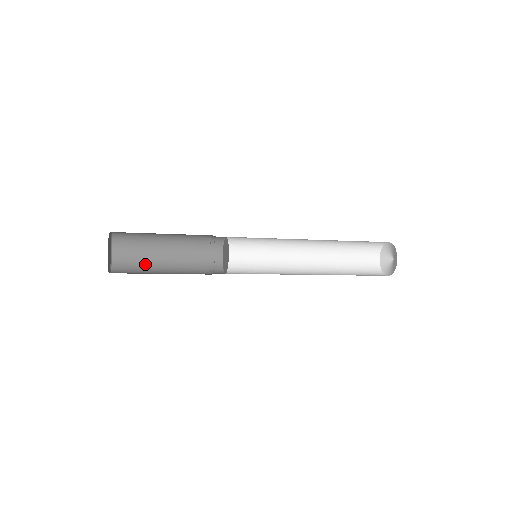
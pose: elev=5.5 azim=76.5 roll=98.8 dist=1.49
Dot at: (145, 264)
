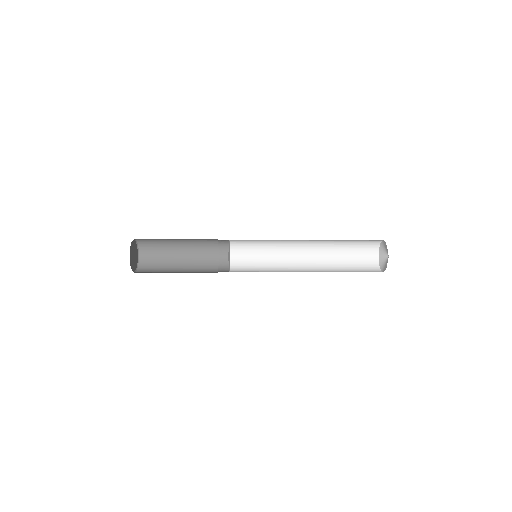
Dot at: (165, 253)
